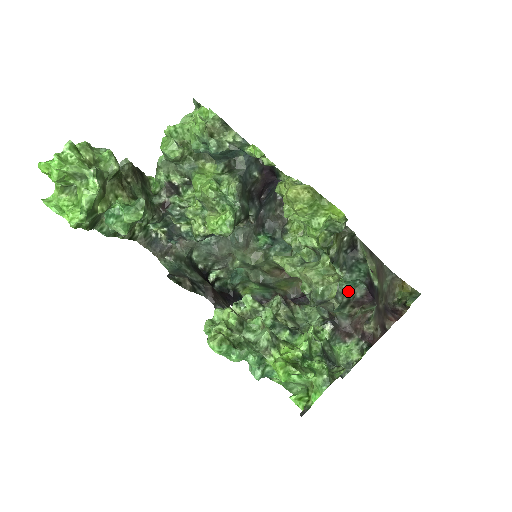
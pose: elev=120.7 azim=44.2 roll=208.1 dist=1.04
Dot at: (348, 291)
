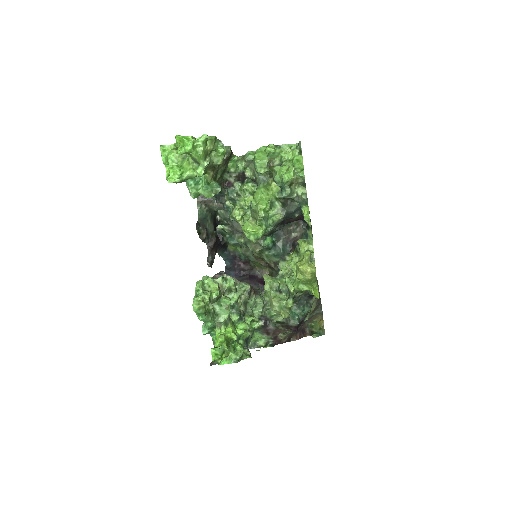
Dot at: (287, 318)
